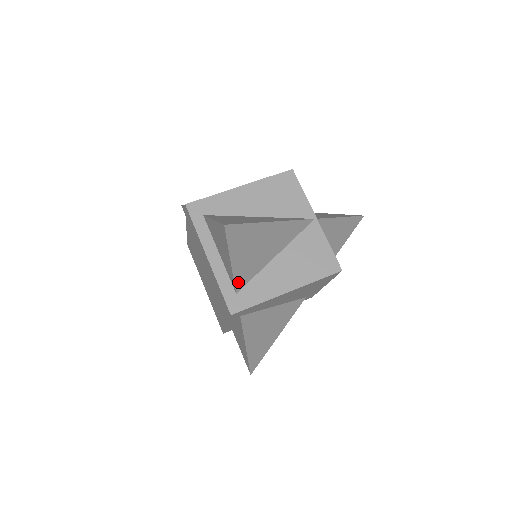
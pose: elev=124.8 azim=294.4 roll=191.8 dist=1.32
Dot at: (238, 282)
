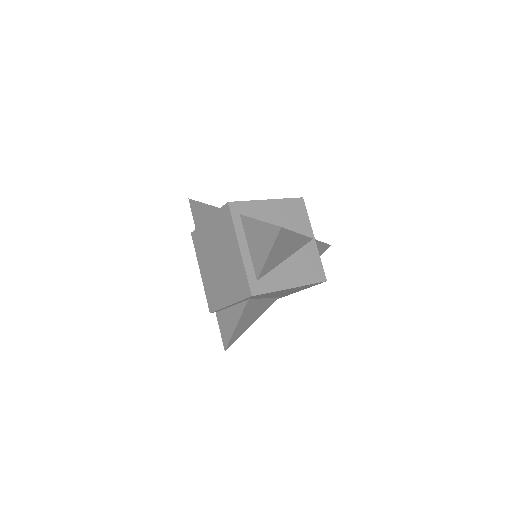
Dot at: (262, 272)
